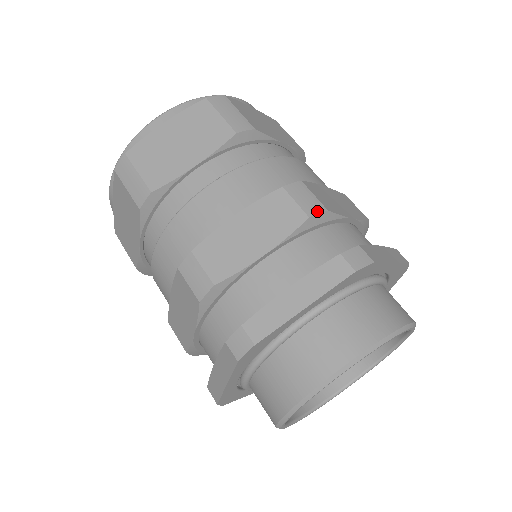
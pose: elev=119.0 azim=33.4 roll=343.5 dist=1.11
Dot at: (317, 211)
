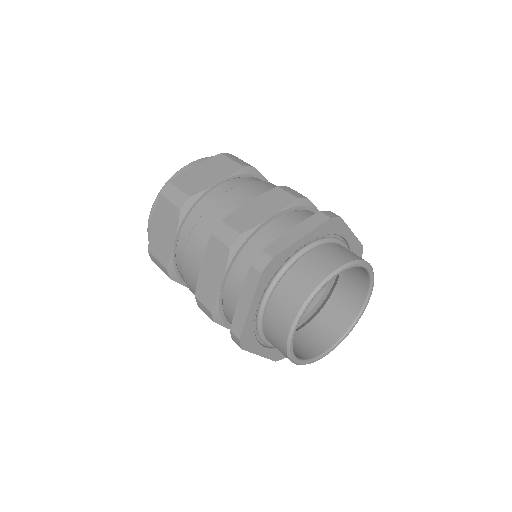
Dot at: (233, 240)
